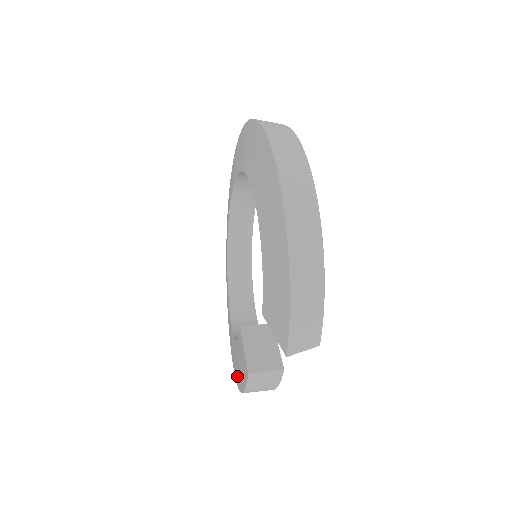
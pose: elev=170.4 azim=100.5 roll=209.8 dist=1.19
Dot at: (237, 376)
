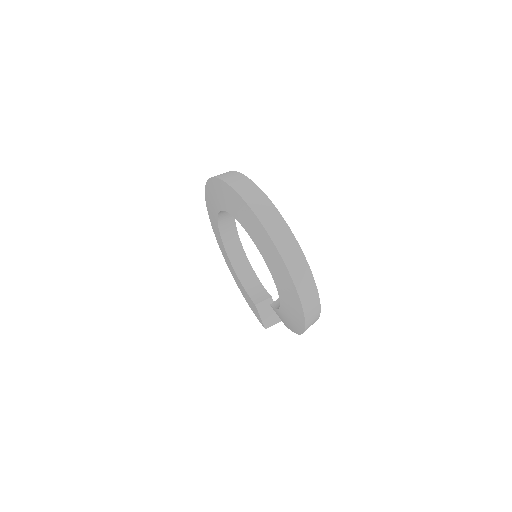
Dot at: (238, 286)
